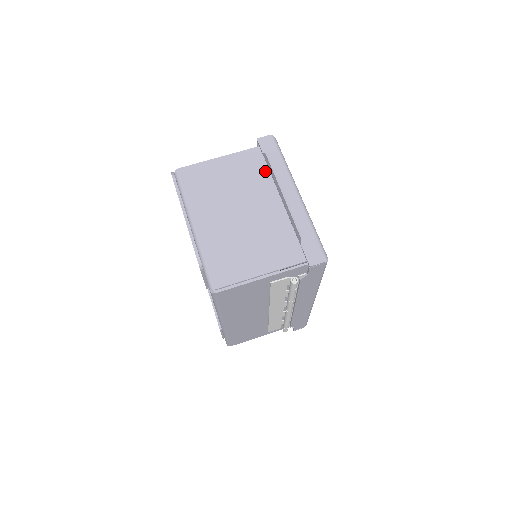
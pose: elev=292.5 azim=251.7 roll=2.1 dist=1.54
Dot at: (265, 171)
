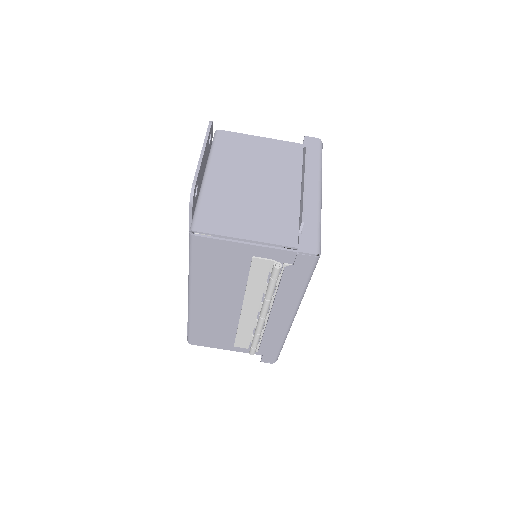
Dot at: (298, 163)
